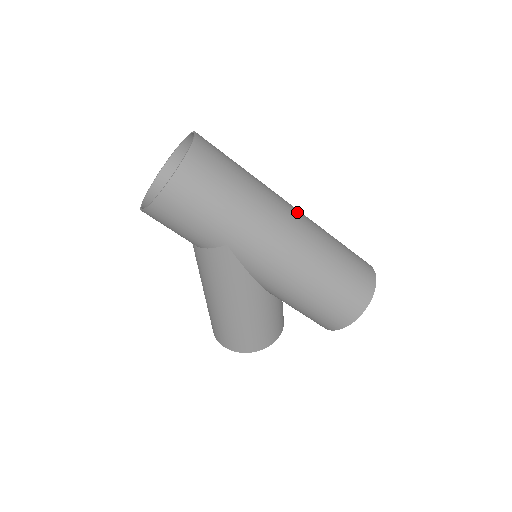
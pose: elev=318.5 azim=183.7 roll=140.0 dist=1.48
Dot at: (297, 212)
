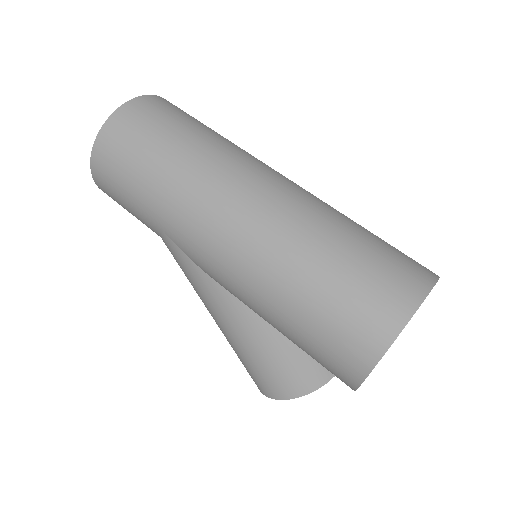
Dot at: (269, 183)
